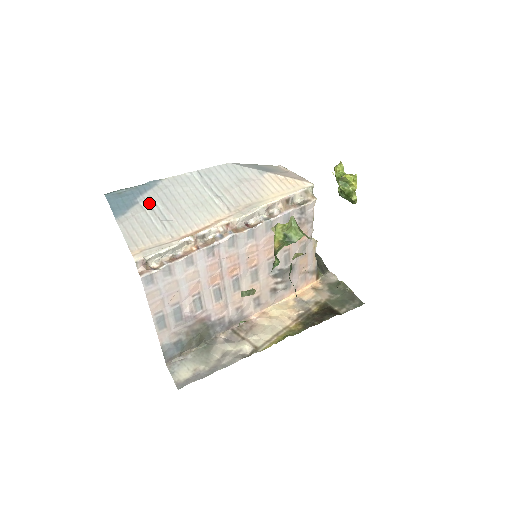
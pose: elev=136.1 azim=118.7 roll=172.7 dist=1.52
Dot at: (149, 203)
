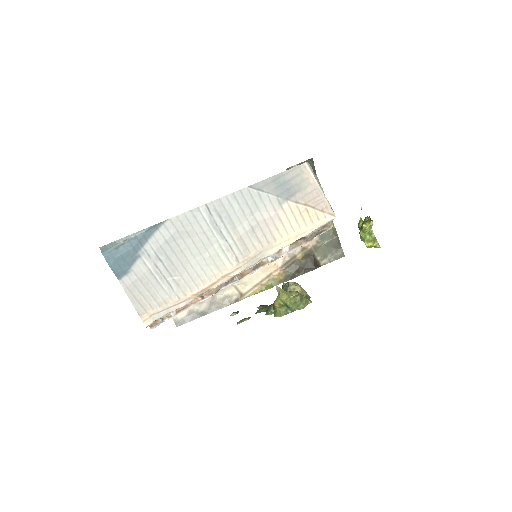
Dot at: (152, 259)
